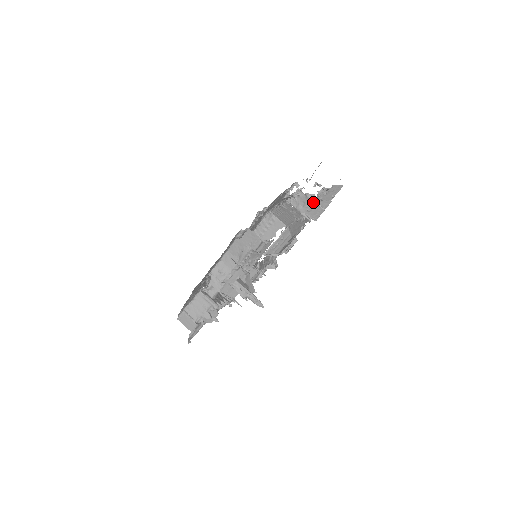
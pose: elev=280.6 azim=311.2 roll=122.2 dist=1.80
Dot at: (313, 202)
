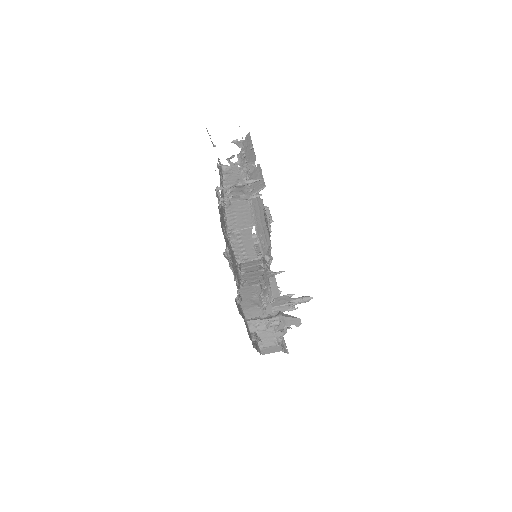
Dot at: (247, 185)
